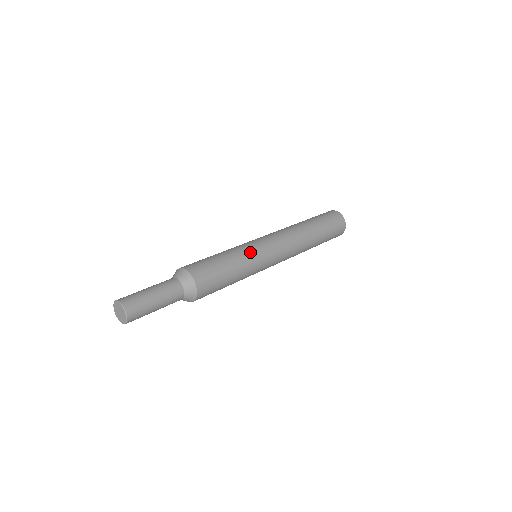
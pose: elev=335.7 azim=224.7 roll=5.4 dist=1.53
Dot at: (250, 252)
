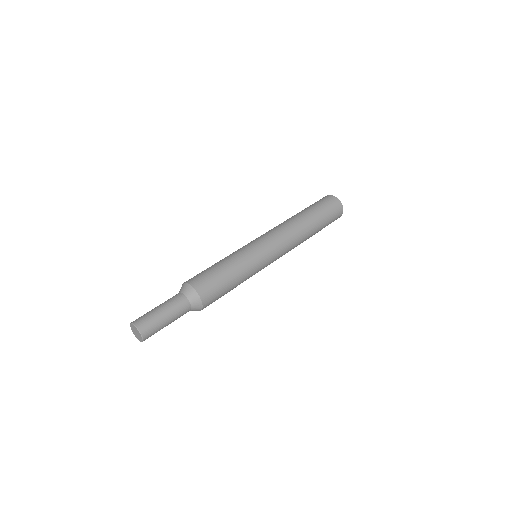
Dot at: (250, 258)
